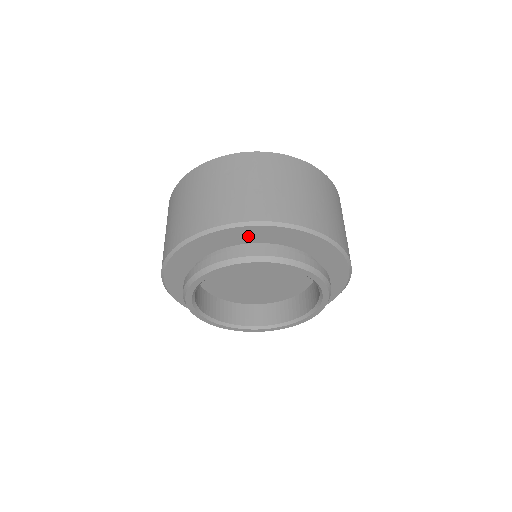
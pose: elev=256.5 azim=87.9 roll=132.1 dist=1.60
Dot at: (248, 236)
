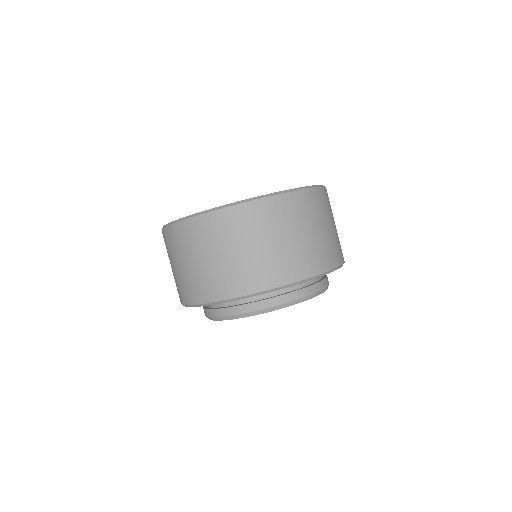
Dot at: occluded
